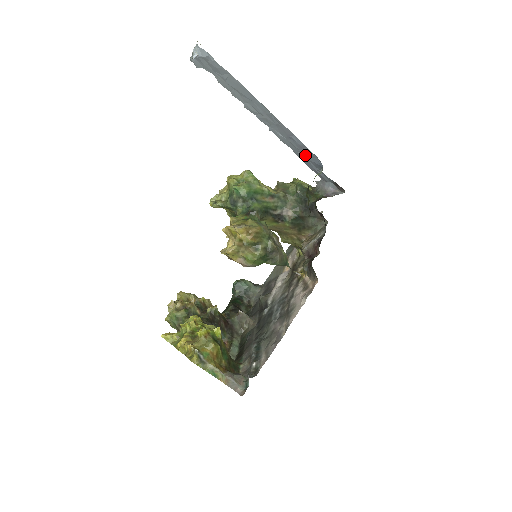
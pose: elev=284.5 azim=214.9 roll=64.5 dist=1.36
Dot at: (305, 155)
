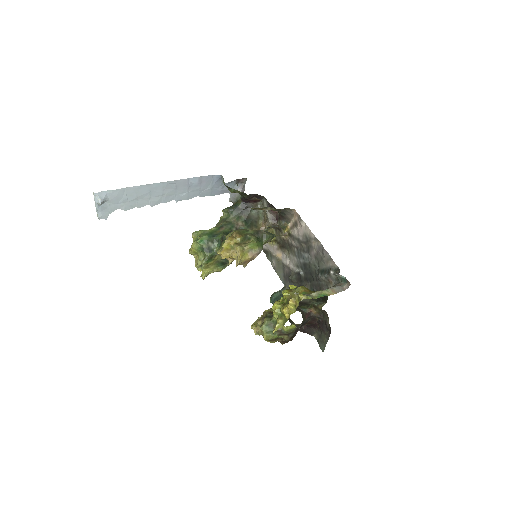
Dot at: (207, 187)
